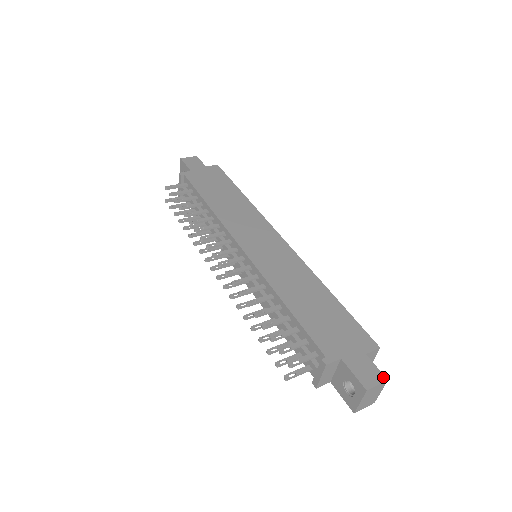
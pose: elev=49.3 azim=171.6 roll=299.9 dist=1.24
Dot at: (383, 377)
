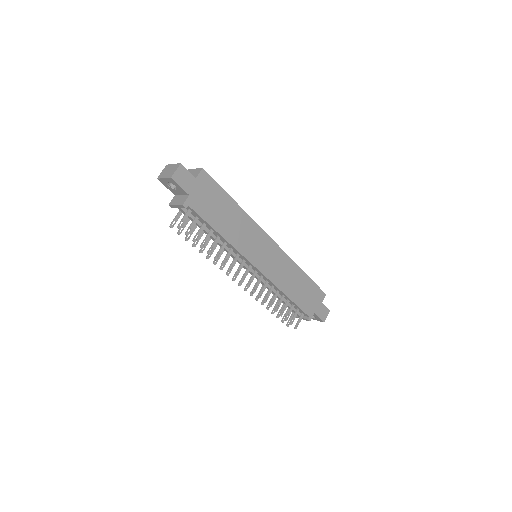
Dot at: (328, 311)
